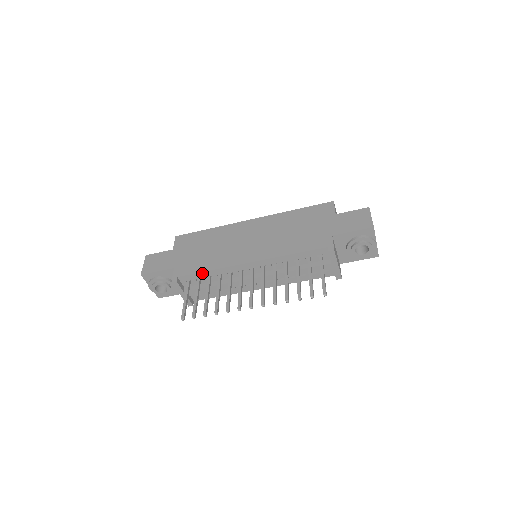
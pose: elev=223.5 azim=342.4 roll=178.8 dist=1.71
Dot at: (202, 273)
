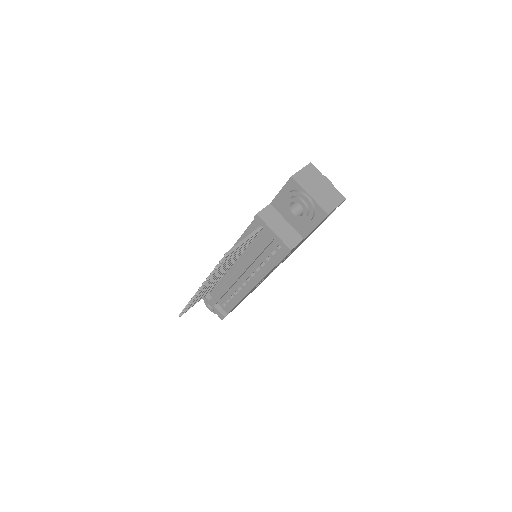
Dot at: occluded
